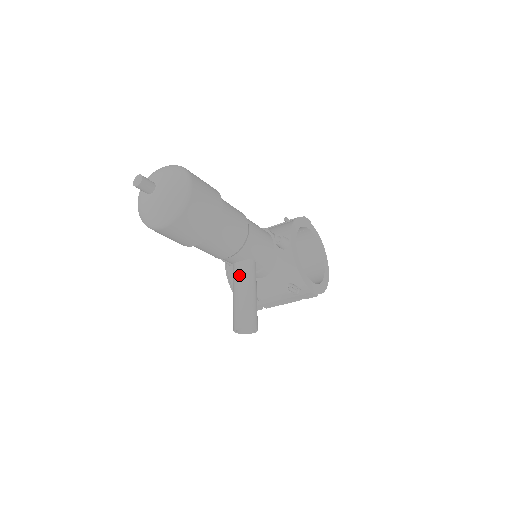
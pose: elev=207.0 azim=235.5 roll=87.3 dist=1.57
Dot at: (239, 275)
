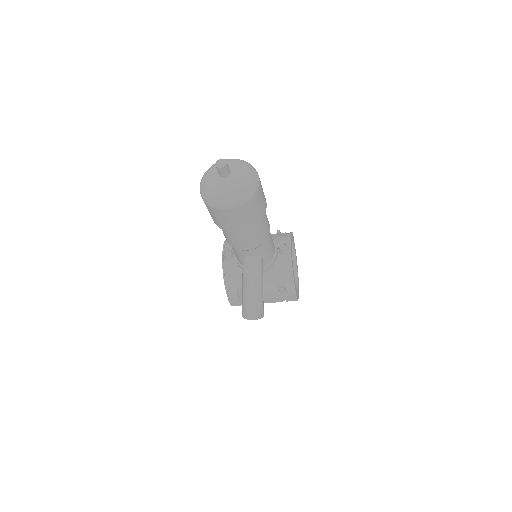
Dot at: (252, 267)
